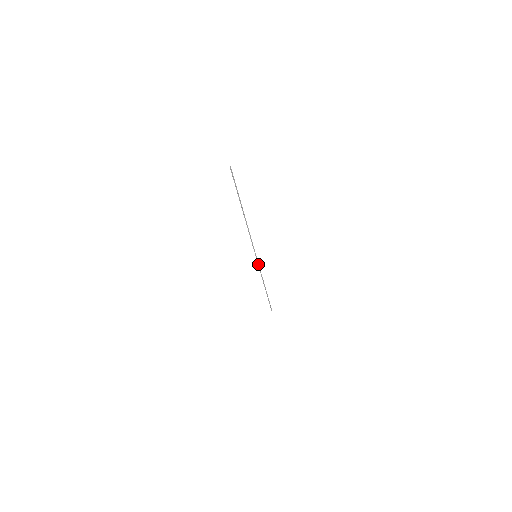
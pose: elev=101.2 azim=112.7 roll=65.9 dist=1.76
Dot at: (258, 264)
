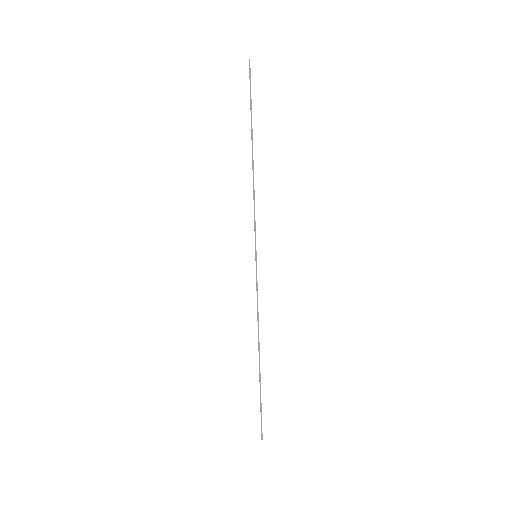
Dot at: (256, 279)
